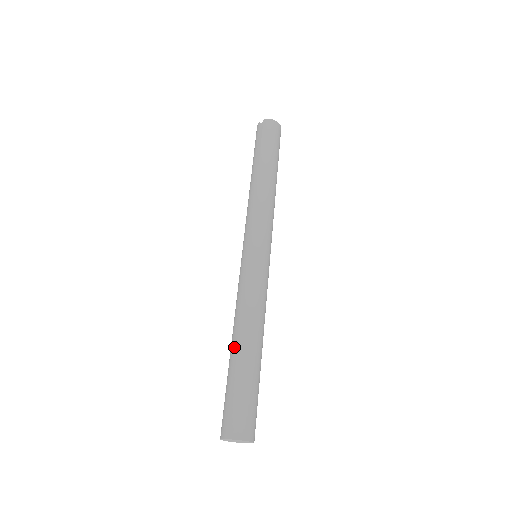
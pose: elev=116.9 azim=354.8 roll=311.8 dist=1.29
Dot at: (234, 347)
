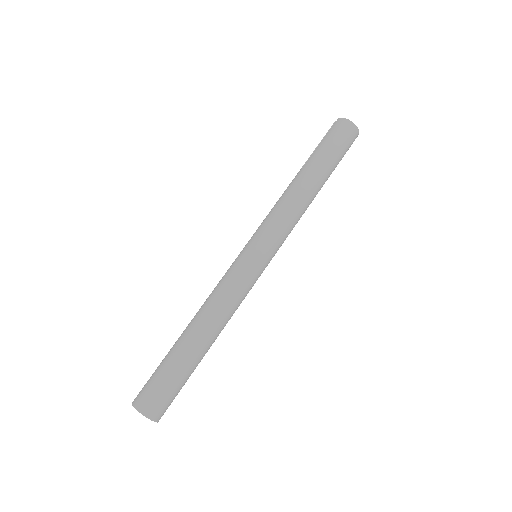
Dot at: (183, 331)
